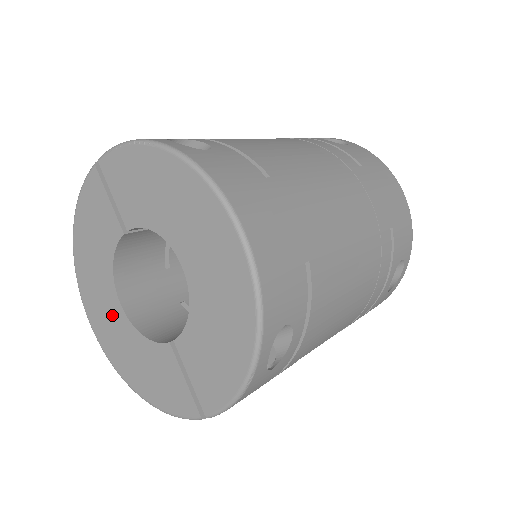
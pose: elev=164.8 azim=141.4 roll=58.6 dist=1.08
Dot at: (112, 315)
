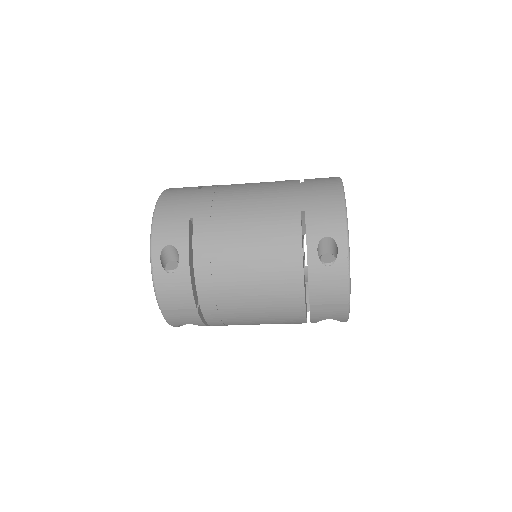
Dot at: occluded
